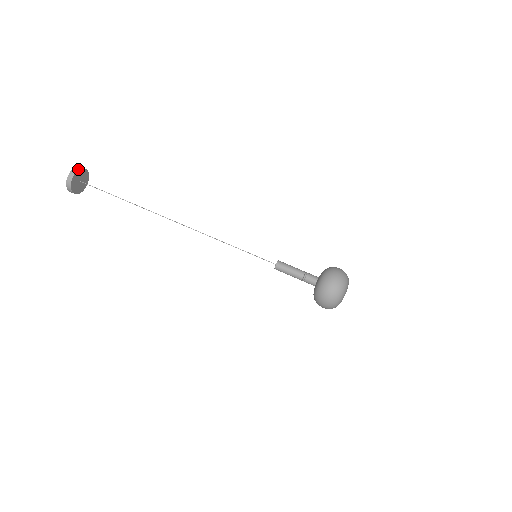
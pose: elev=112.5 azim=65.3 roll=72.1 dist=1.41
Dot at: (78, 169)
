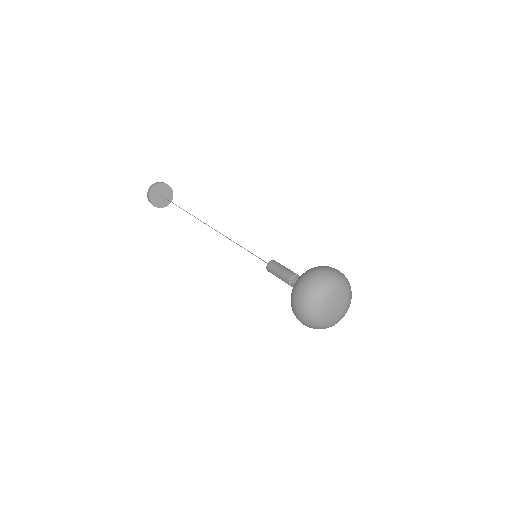
Dot at: (171, 188)
